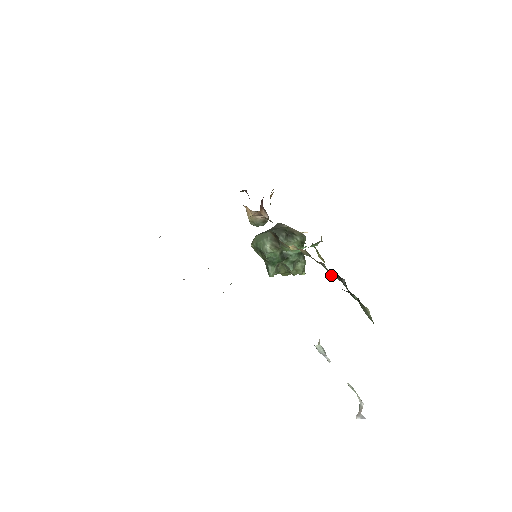
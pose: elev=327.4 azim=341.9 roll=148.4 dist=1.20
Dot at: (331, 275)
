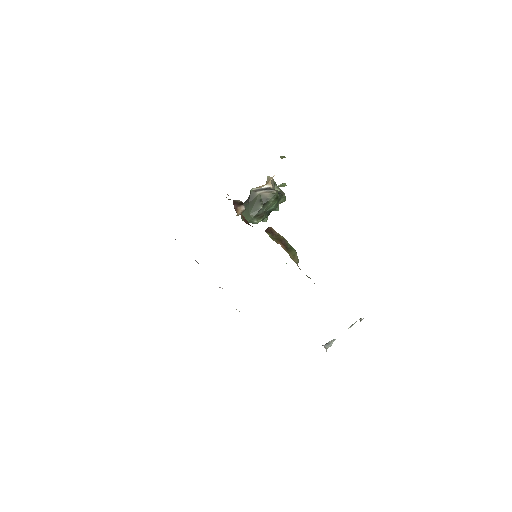
Dot at: occluded
